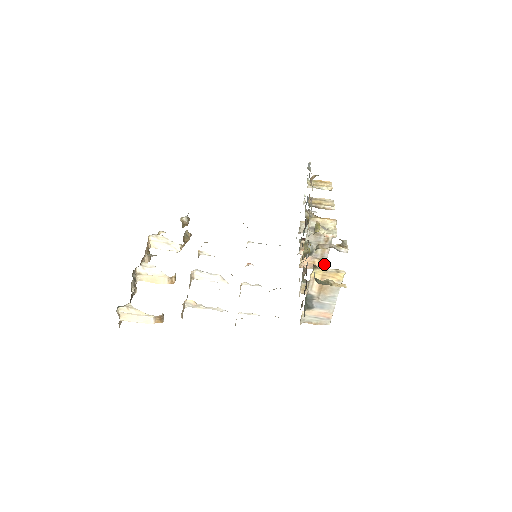
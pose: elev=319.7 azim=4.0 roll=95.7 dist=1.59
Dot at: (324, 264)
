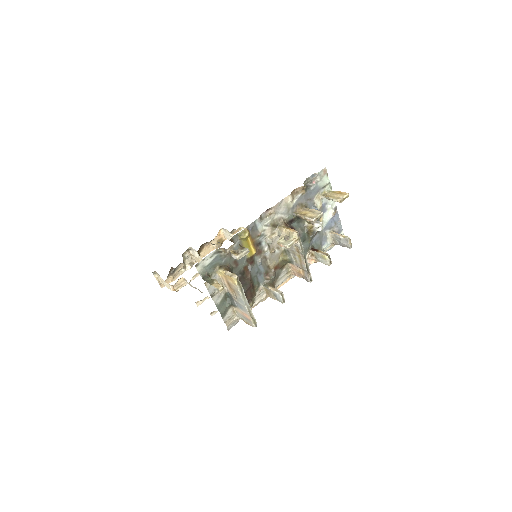
Dot at: (307, 275)
